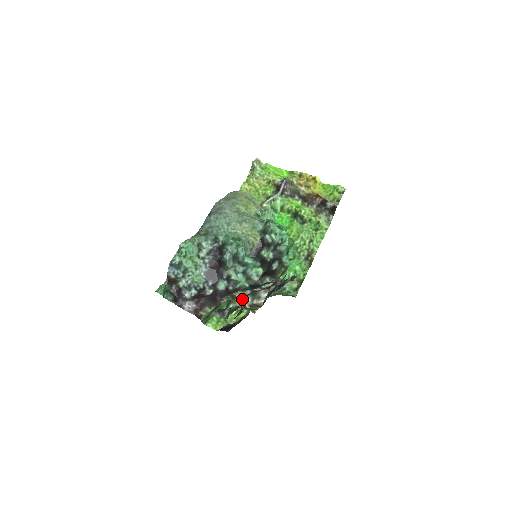
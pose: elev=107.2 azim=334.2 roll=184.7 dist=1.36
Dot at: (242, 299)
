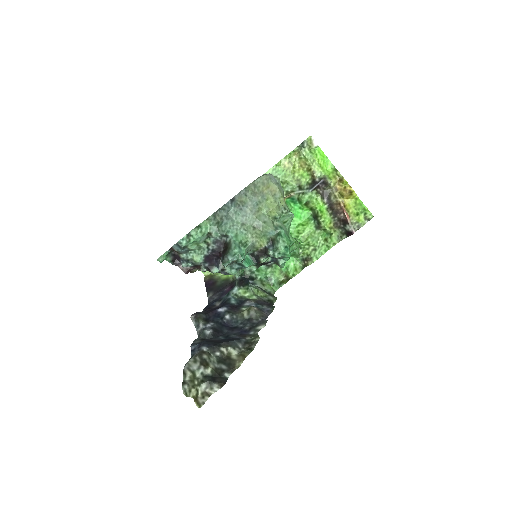
Dot at: (199, 385)
